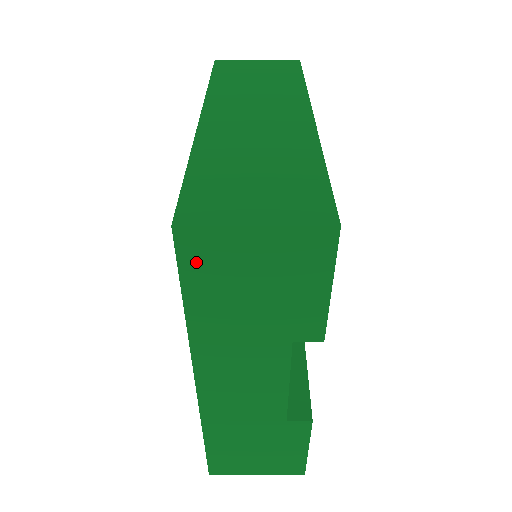
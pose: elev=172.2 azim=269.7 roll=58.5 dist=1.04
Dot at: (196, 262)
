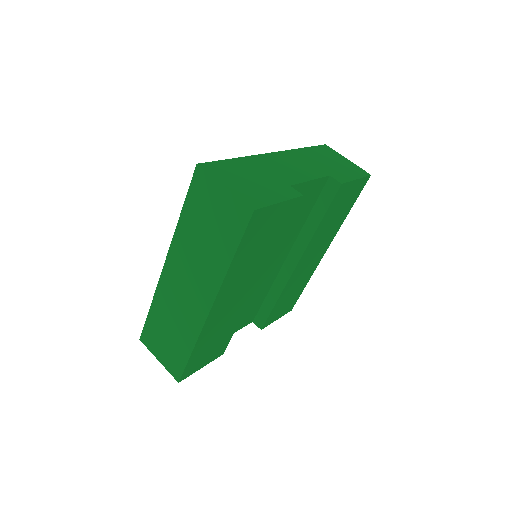
Dot at: occluded
